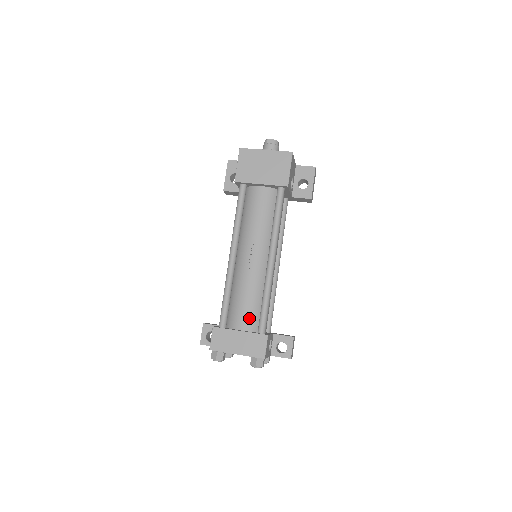
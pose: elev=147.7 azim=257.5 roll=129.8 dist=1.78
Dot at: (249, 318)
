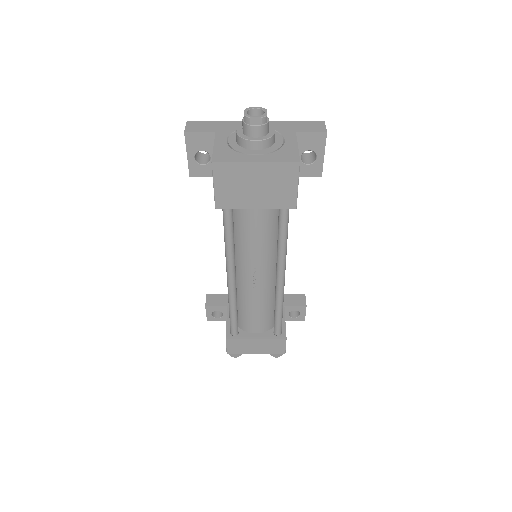
Dot at: (262, 324)
